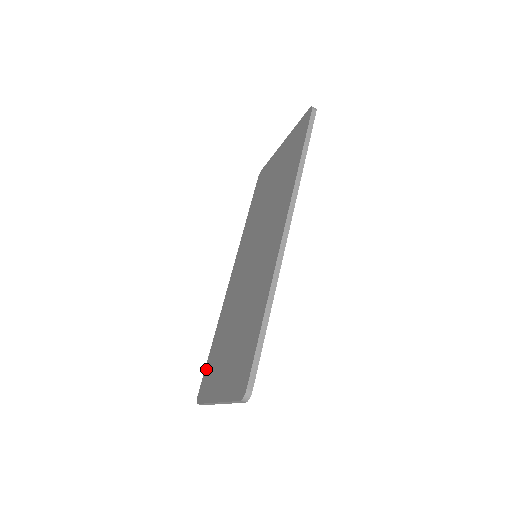
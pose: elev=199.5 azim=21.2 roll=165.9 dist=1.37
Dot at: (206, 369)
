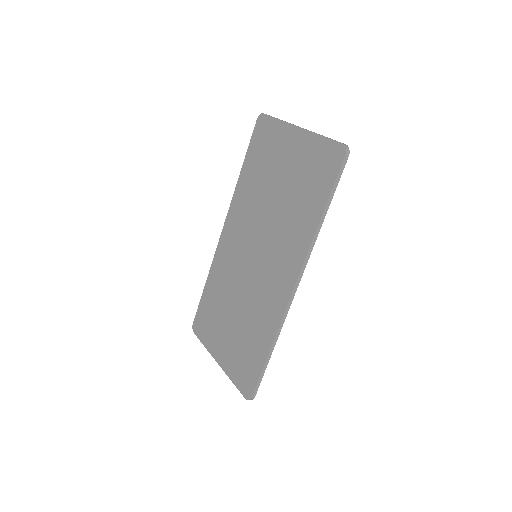
Dot at: (200, 309)
